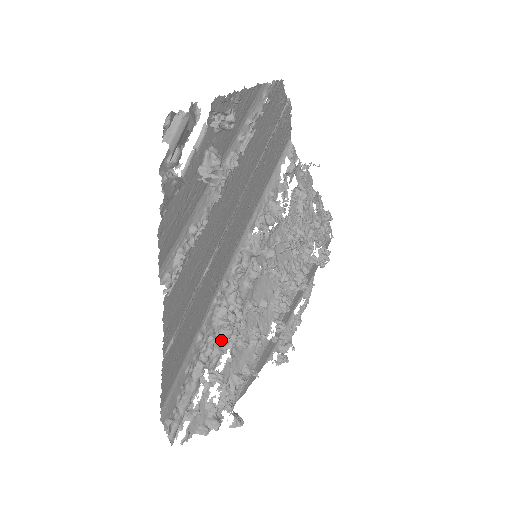
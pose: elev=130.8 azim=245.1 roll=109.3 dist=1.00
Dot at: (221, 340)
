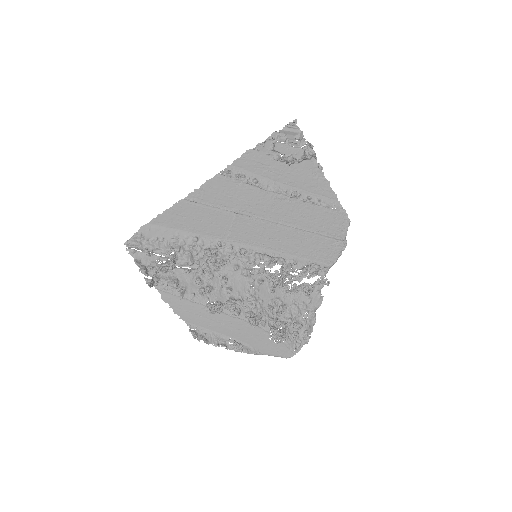
Dot at: (196, 260)
